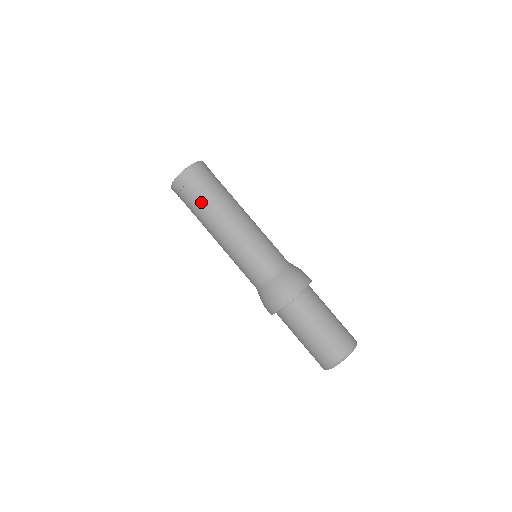
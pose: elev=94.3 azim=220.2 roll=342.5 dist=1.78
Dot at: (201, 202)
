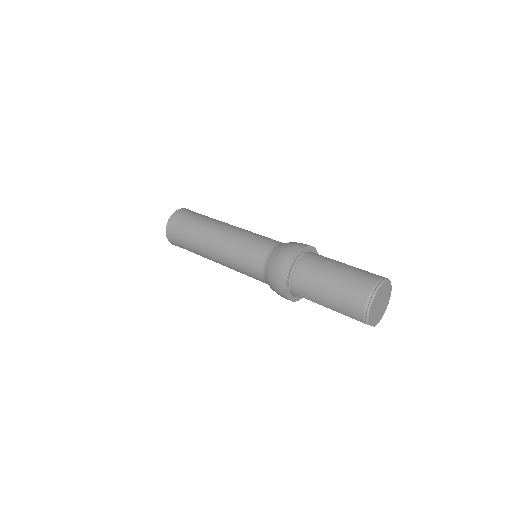
Dot at: occluded
